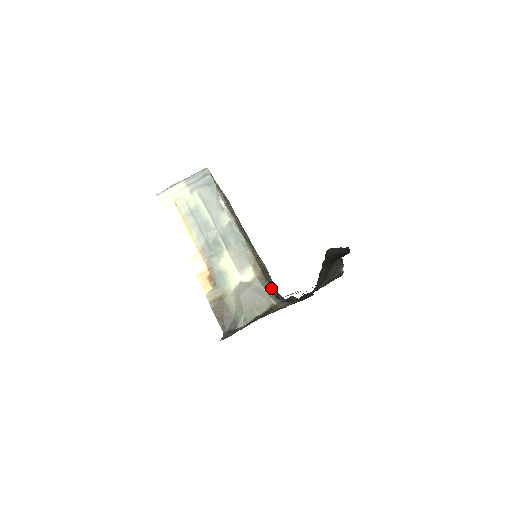
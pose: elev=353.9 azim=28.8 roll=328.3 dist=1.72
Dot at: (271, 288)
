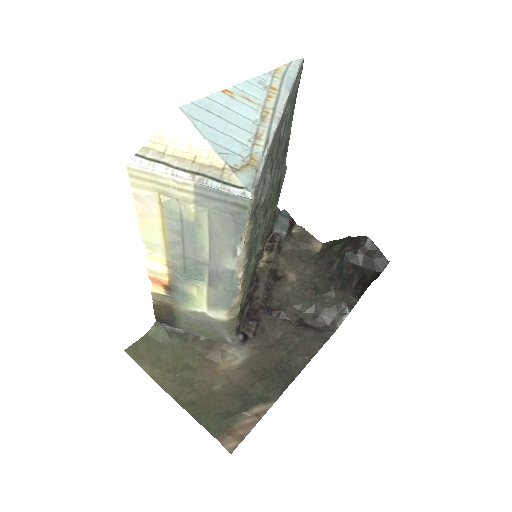
Dot at: occluded
